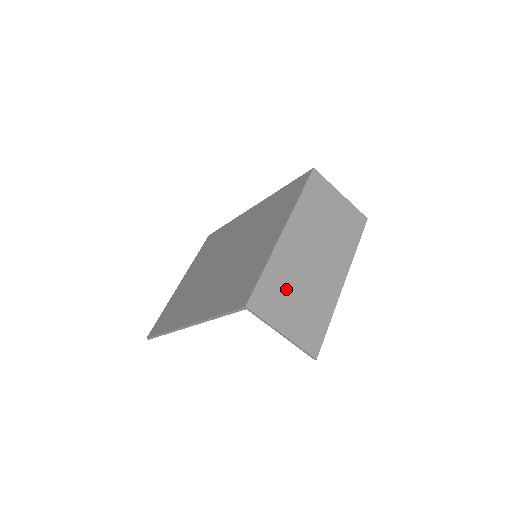
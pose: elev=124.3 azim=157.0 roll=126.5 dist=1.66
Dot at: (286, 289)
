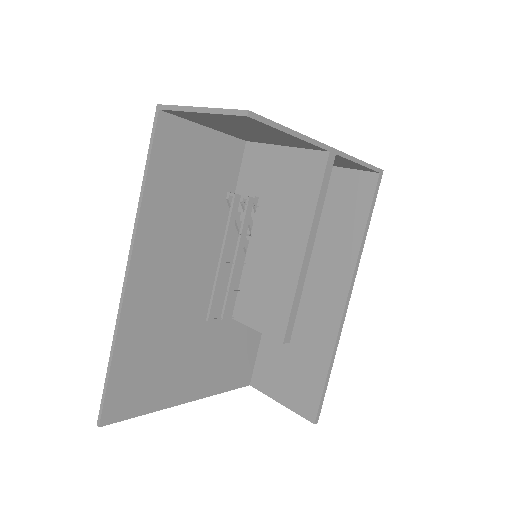
Dot at: occluded
